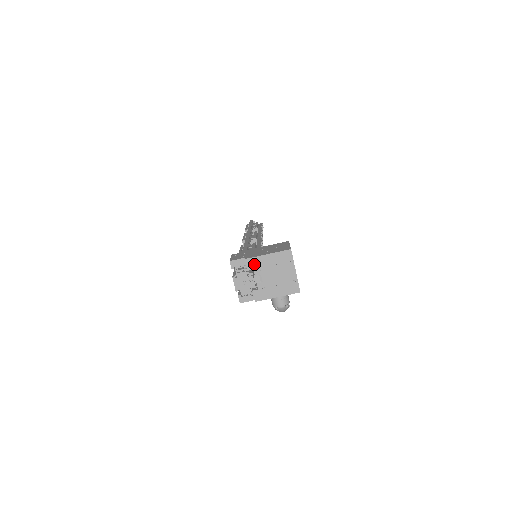
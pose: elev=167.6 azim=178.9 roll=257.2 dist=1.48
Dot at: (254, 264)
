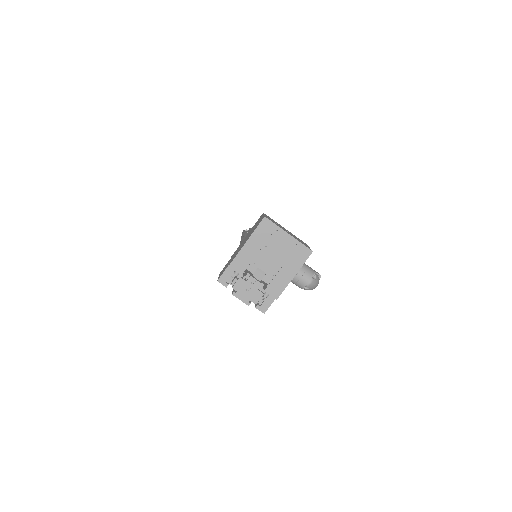
Dot at: (242, 263)
